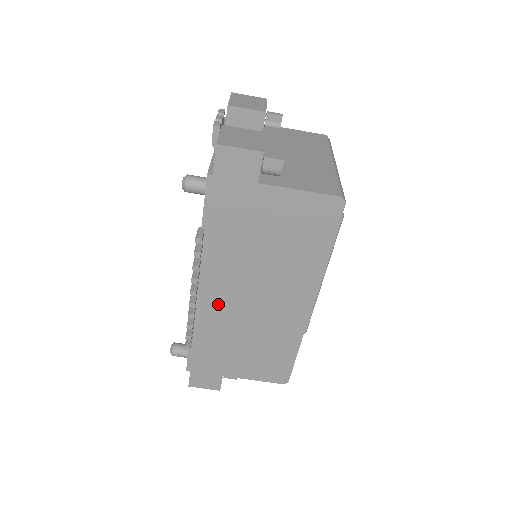
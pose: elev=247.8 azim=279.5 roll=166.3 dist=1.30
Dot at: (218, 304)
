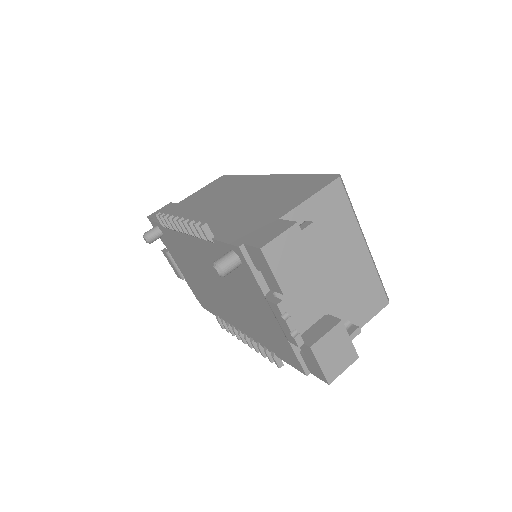
Dot at: (209, 219)
